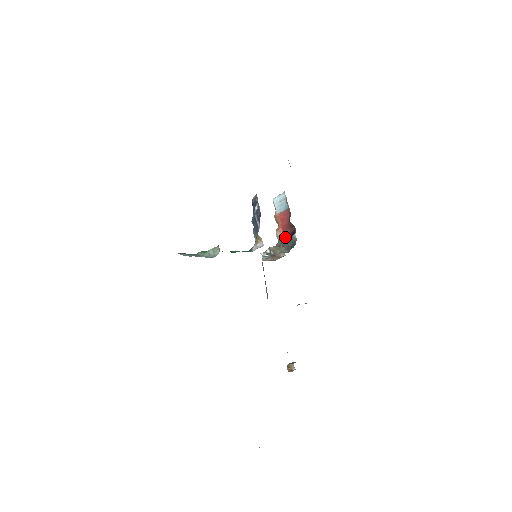
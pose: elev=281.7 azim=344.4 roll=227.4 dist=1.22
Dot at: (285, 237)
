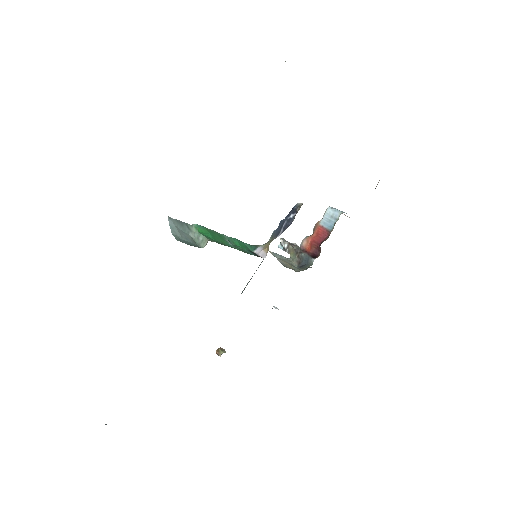
Dot at: (306, 251)
